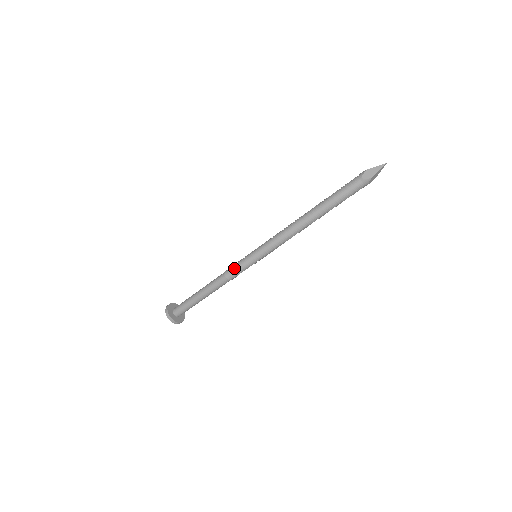
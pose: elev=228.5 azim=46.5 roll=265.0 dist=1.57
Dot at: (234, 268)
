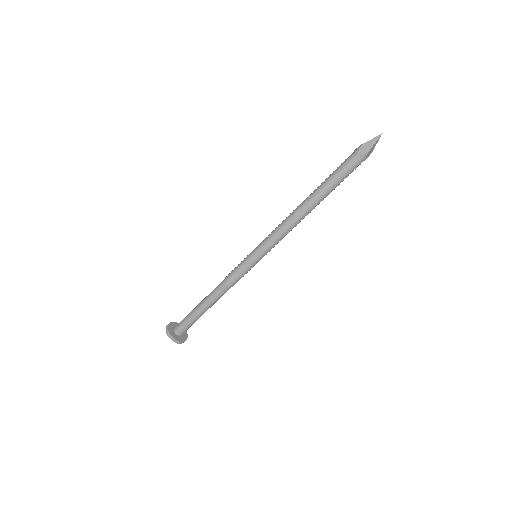
Dot at: (234, 273)
